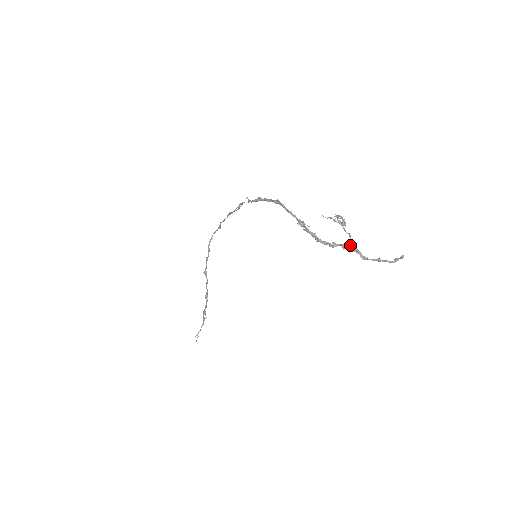
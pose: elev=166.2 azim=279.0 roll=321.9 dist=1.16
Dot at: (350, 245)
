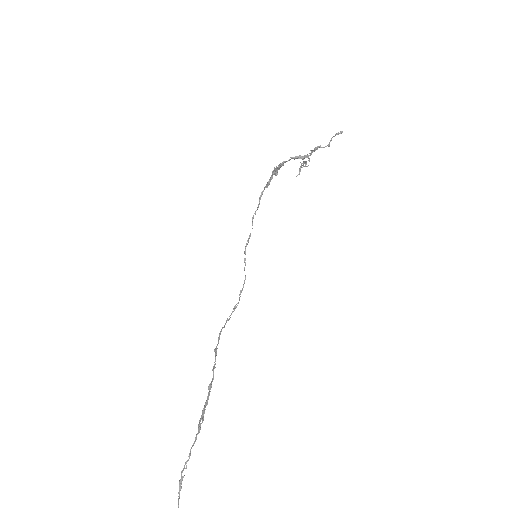
Dot at: (308, 157)
